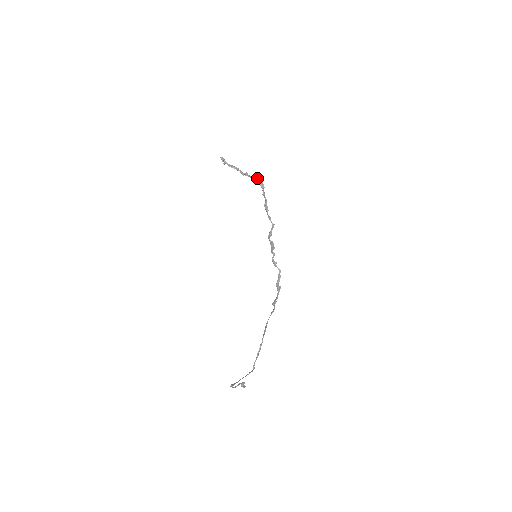
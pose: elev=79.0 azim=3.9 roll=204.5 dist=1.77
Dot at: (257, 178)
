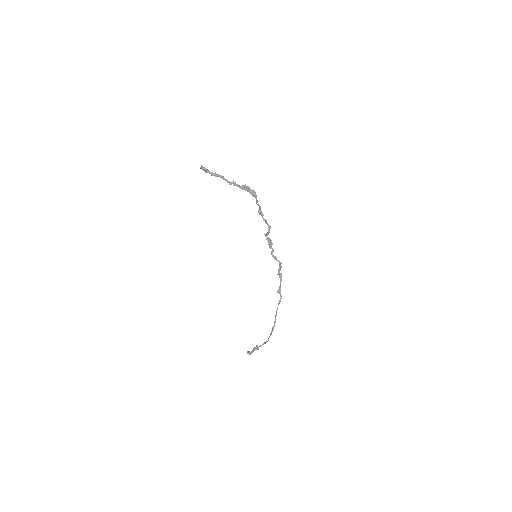
Dot at: (248, 189)
